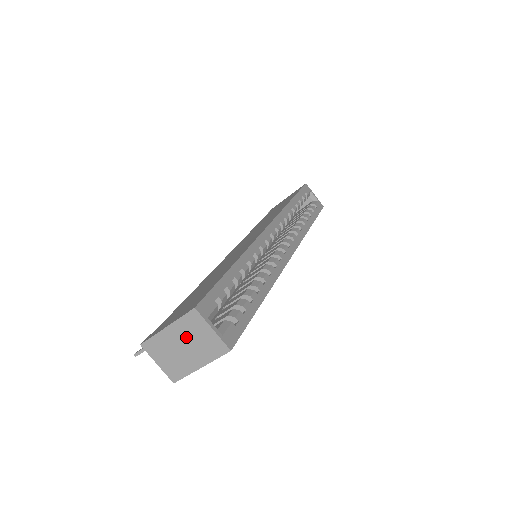
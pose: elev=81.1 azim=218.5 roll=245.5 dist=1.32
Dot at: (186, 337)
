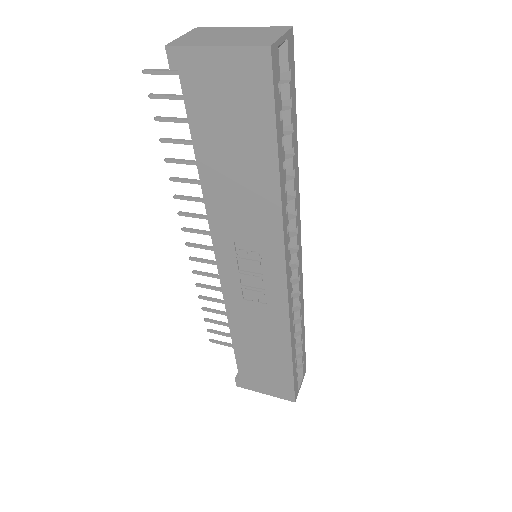
Dot at: (247, 33)
